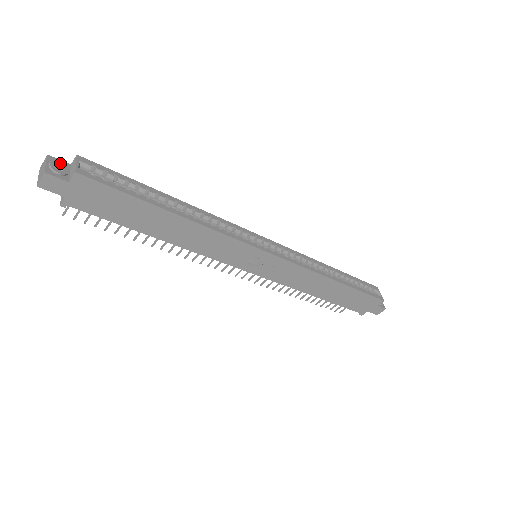
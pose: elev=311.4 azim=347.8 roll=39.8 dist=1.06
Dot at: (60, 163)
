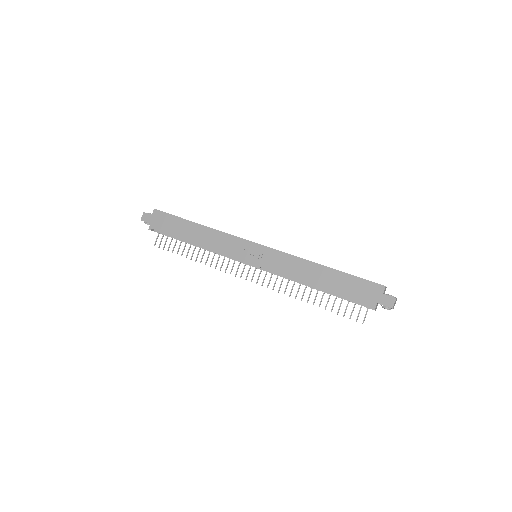
Dot at: occluded
